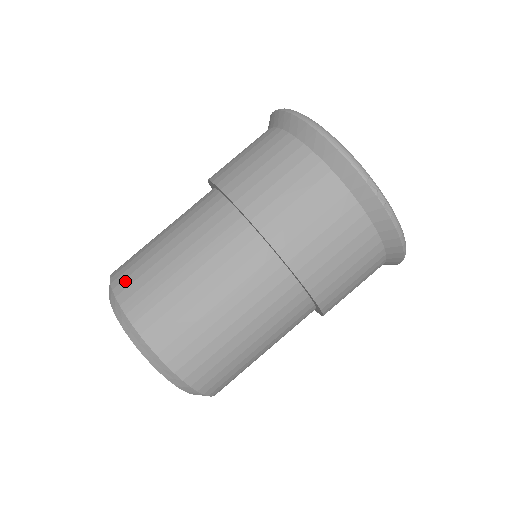
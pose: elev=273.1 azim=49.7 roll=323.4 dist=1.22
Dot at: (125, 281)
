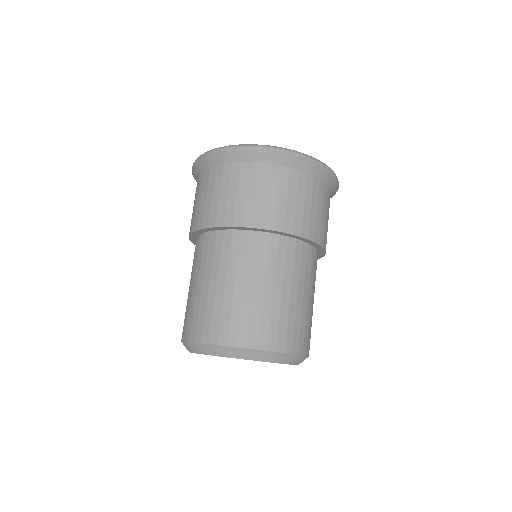
Dot at: (231, 333)
